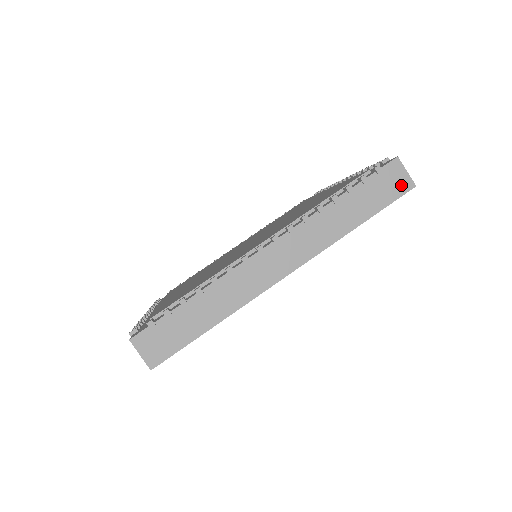
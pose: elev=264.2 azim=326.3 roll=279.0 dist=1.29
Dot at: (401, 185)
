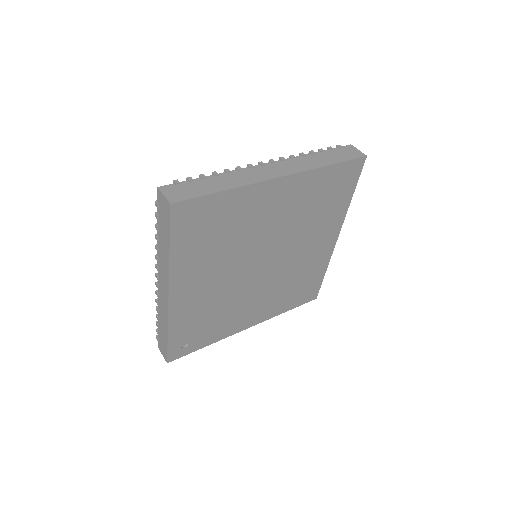
Dot at: (356, 154)
